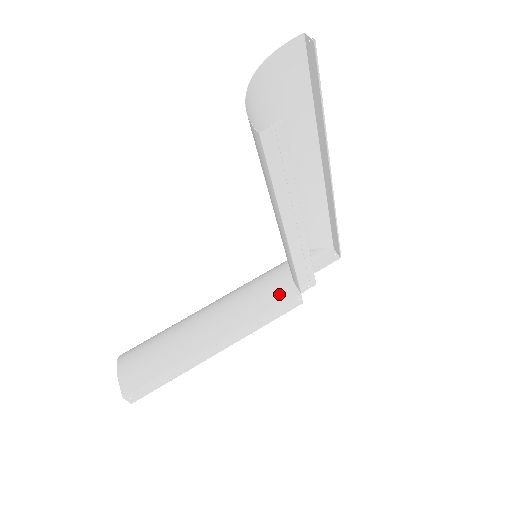
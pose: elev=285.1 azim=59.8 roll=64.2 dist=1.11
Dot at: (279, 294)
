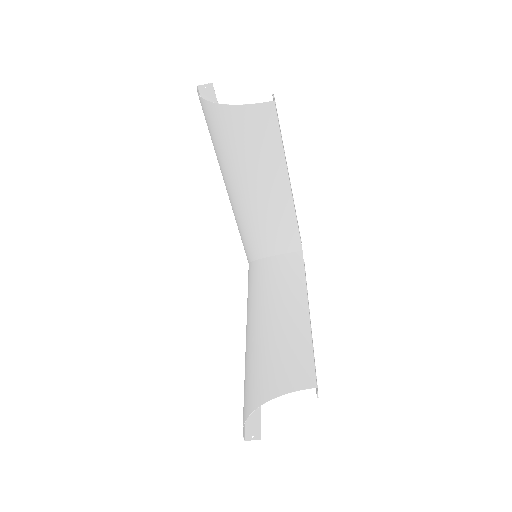
Dot at: (293, 262)
